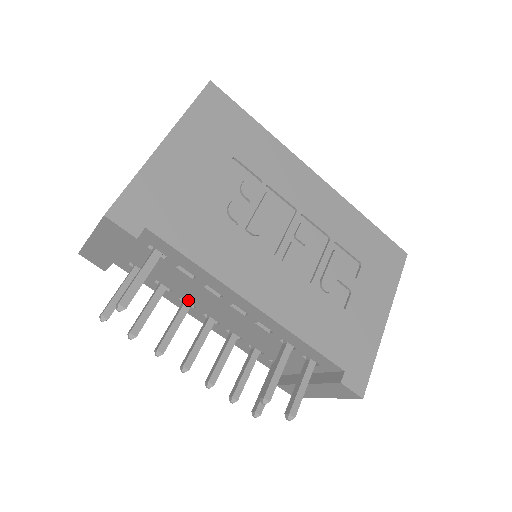
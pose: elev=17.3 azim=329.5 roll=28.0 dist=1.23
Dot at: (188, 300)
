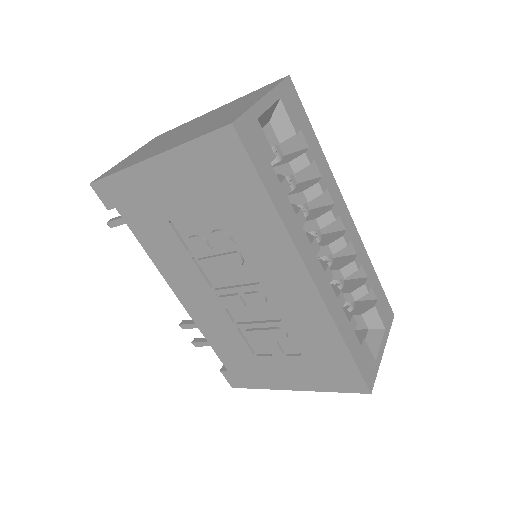
Dot at: occluded
